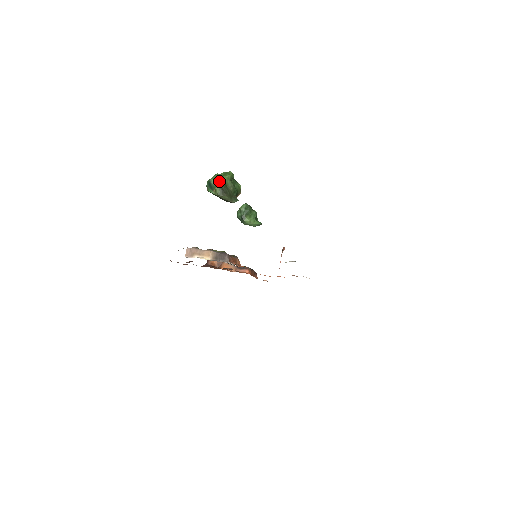
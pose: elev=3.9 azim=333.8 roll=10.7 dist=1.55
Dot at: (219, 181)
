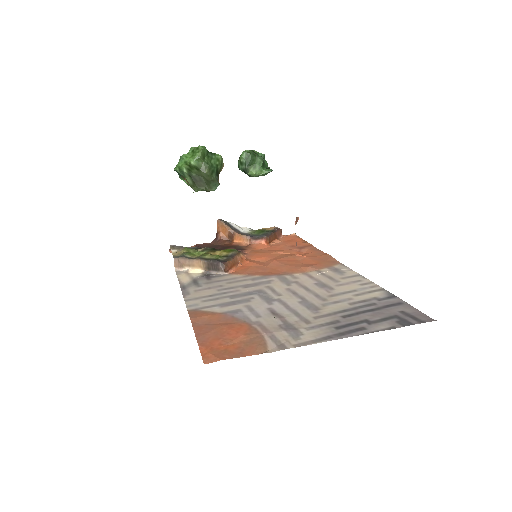
Dot at: (186, 169)
